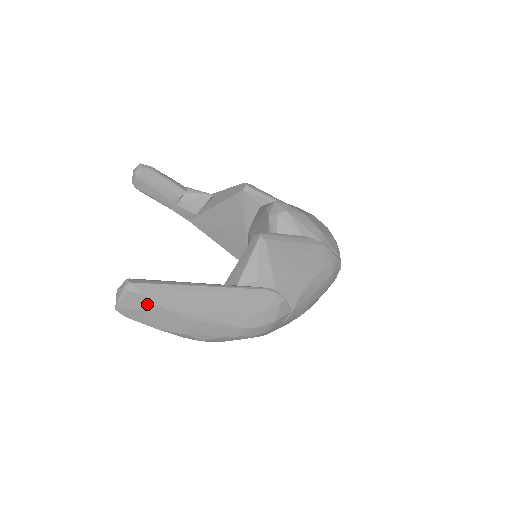
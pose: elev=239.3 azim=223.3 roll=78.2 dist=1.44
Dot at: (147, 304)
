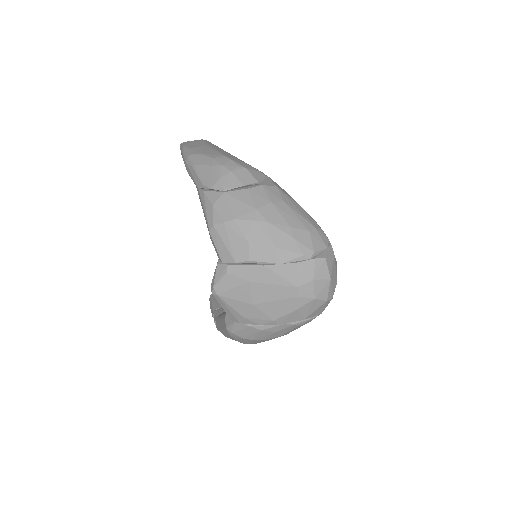
Dot at: occluded
